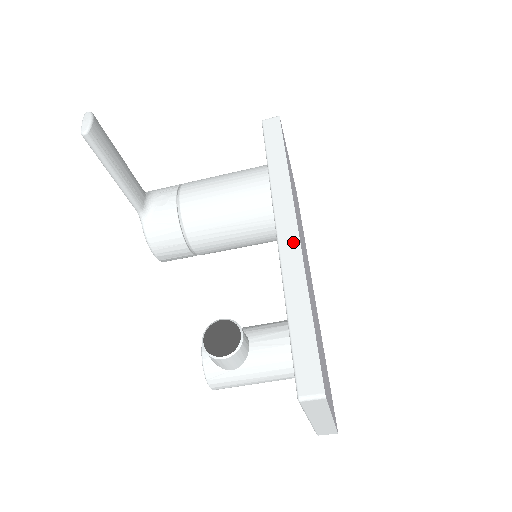
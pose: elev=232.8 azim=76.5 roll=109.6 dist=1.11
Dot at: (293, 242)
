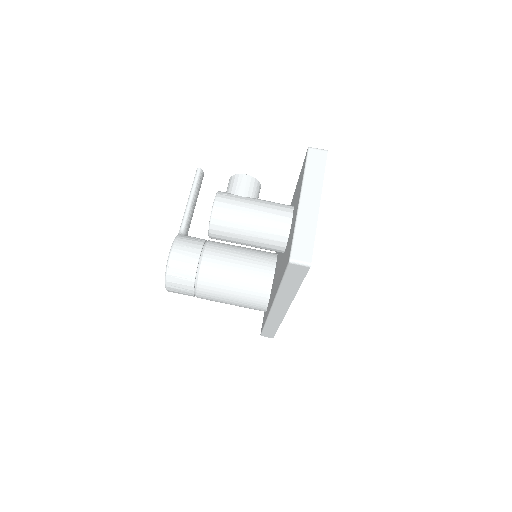
Dot at: occluded
